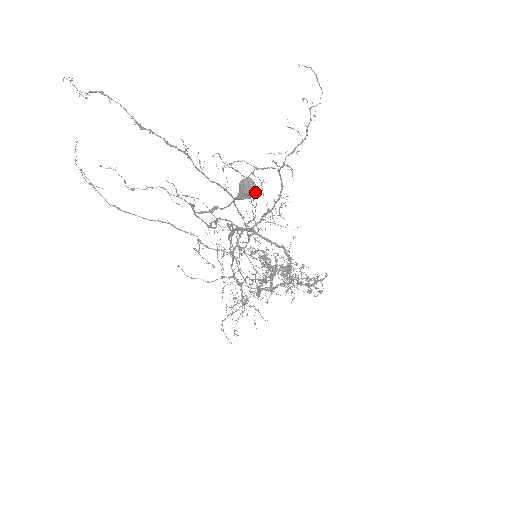
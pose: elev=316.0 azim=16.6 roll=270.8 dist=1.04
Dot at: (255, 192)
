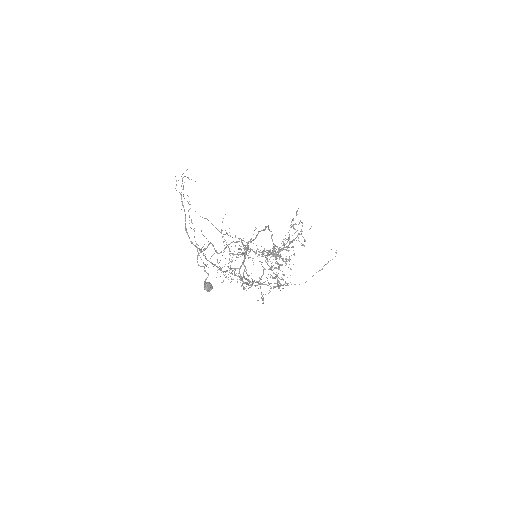
Dot at: (210, 290)
